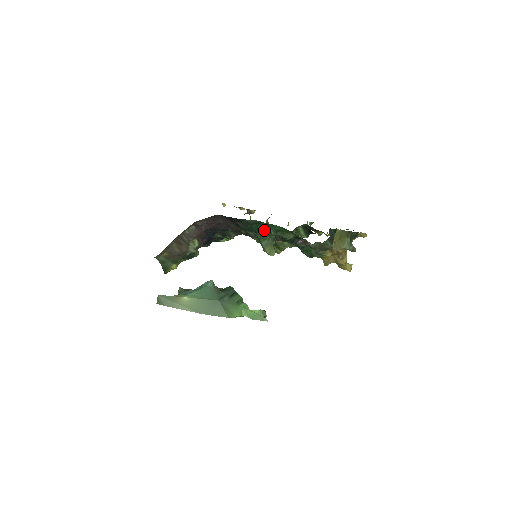
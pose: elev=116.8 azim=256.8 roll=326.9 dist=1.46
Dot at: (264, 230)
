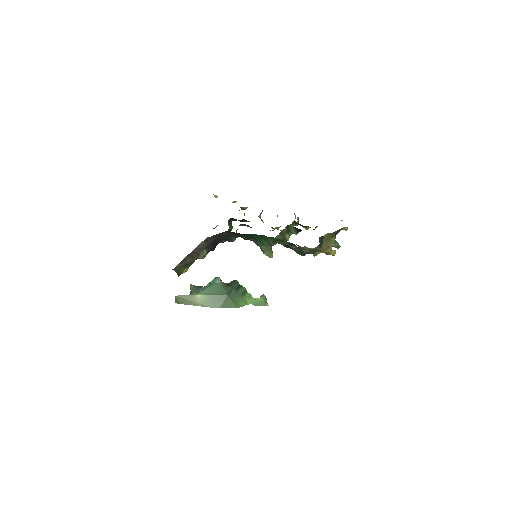
Dot at: (263, 239)
